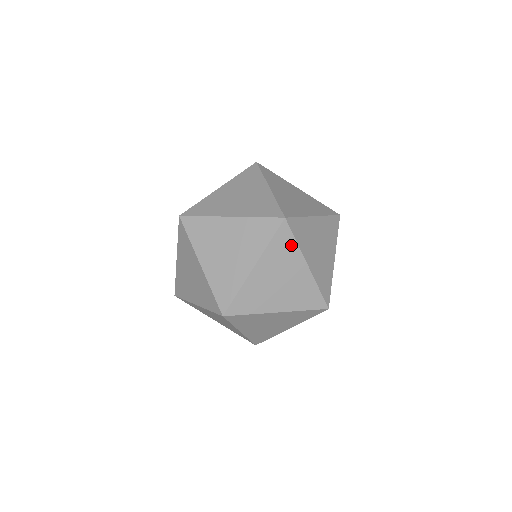
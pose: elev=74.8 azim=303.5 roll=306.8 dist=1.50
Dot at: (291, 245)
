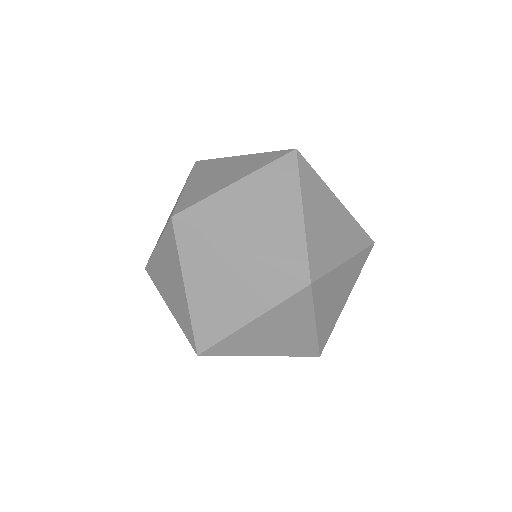
Dot at: (202, 240)
